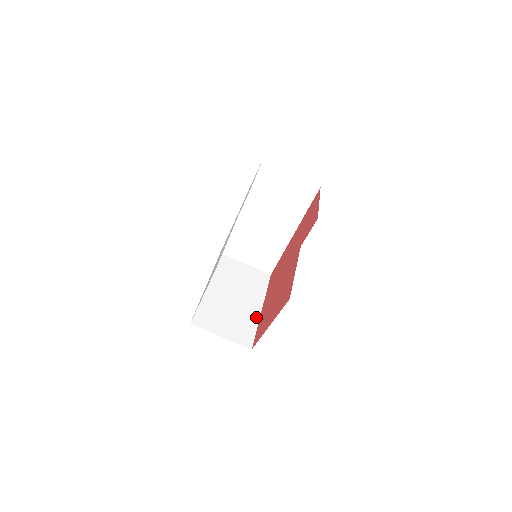
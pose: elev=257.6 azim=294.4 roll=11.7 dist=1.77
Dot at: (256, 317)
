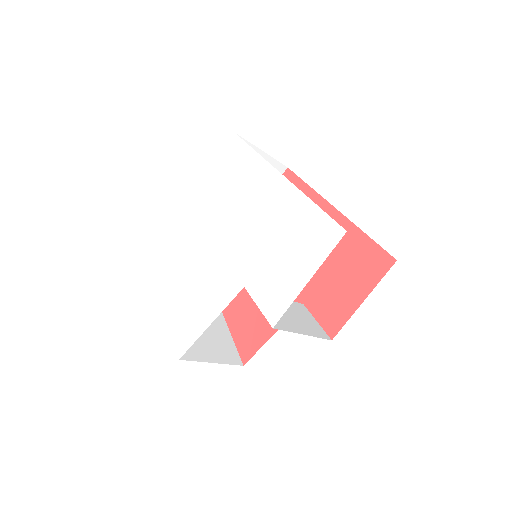
Dot at: occluded
